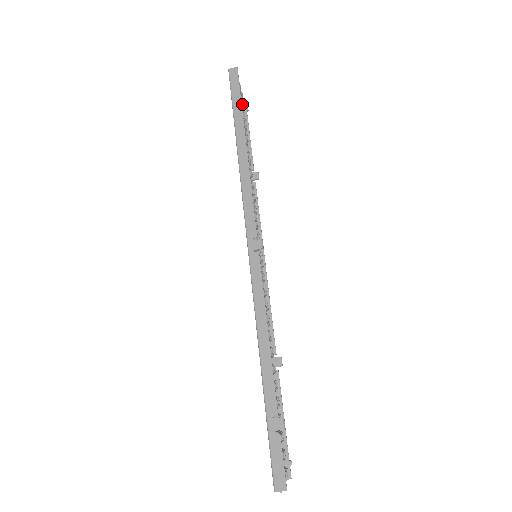
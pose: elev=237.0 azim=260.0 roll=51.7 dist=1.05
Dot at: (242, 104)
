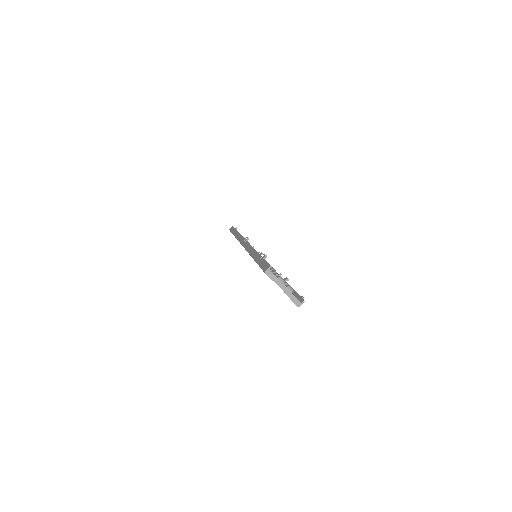
Dot at: (235, 228)
